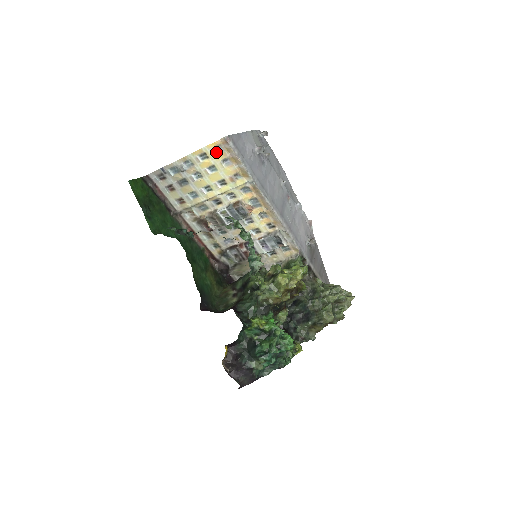
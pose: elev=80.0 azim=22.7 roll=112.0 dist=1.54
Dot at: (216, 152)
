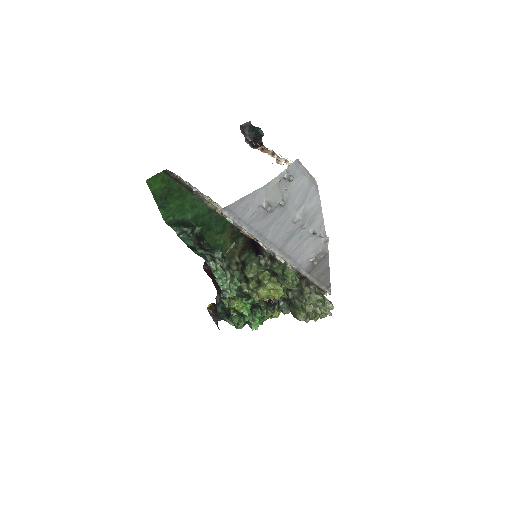
Dot at: (217, 203)
